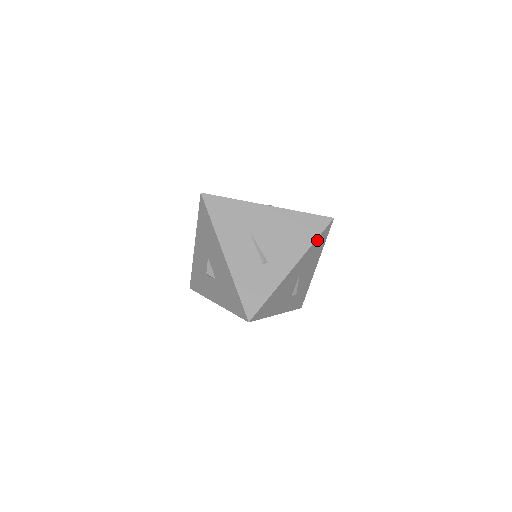
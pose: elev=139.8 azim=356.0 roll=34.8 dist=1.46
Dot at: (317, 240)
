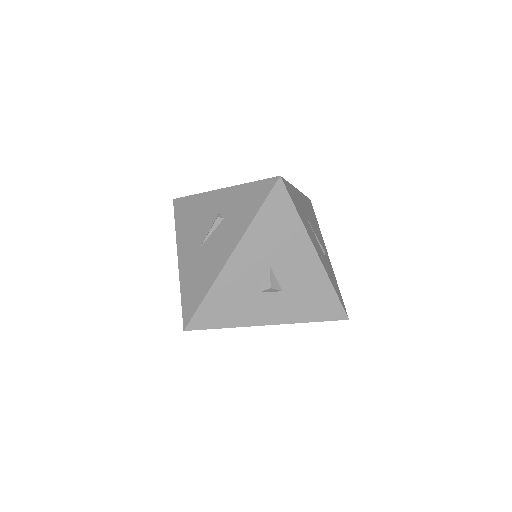
Dot at: occluded
